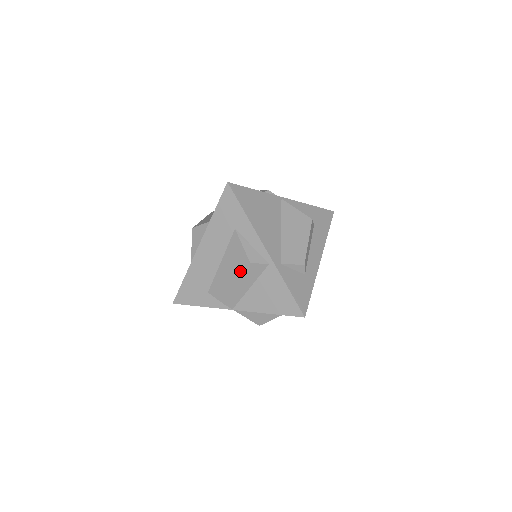
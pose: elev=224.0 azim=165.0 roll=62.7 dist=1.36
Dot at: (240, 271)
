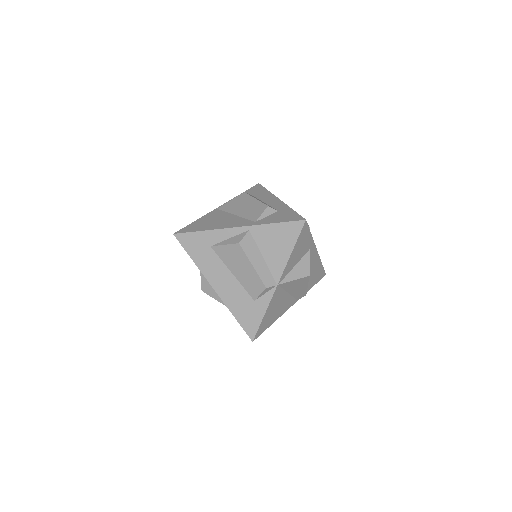
Dot at: (243, 257)
